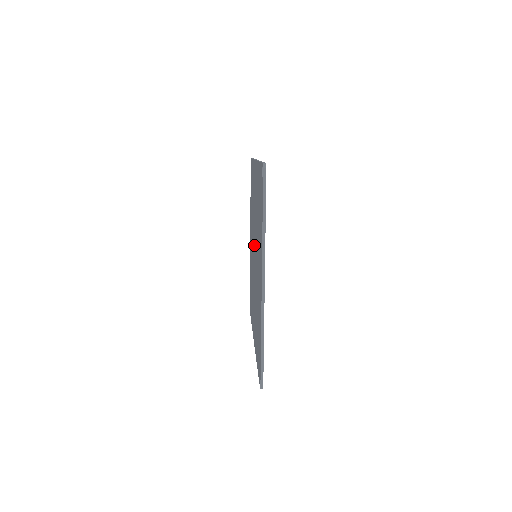
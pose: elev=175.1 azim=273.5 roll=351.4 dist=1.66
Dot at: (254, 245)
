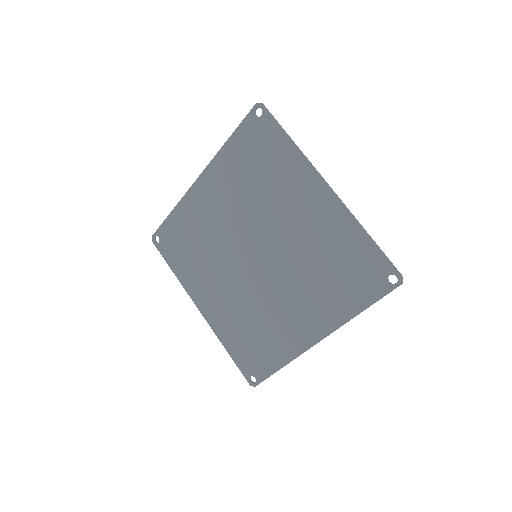
Dot at: (244, 252)
